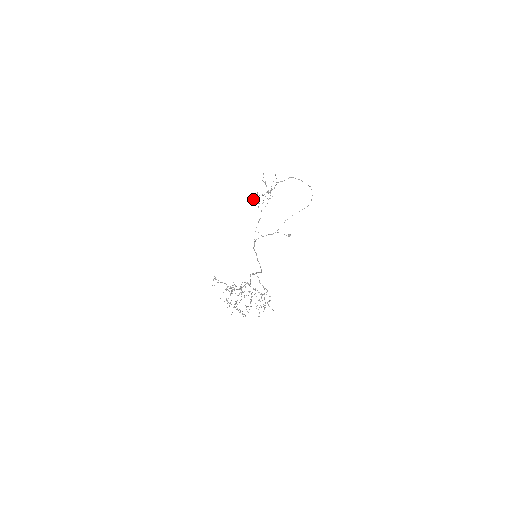
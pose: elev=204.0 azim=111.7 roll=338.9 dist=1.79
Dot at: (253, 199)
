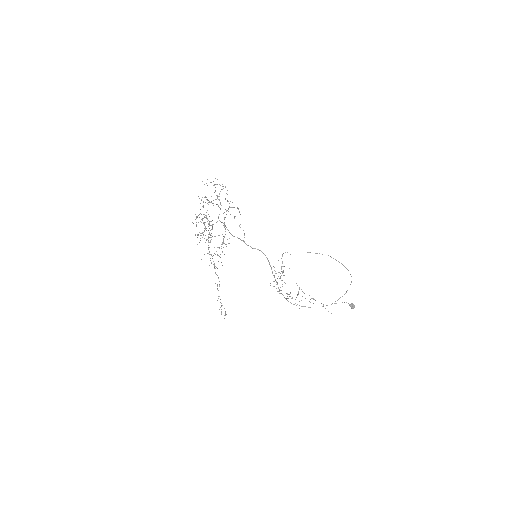
Dot at: occluded
